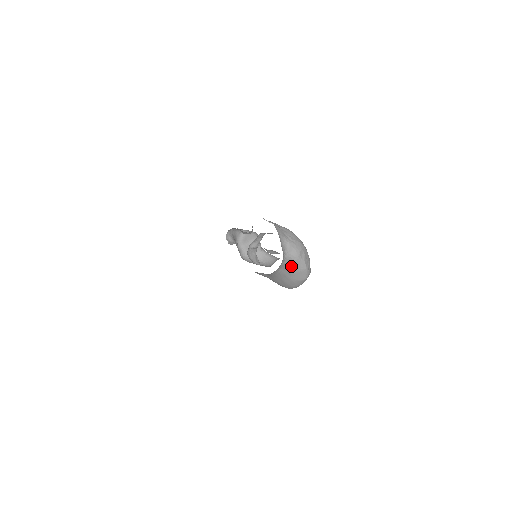
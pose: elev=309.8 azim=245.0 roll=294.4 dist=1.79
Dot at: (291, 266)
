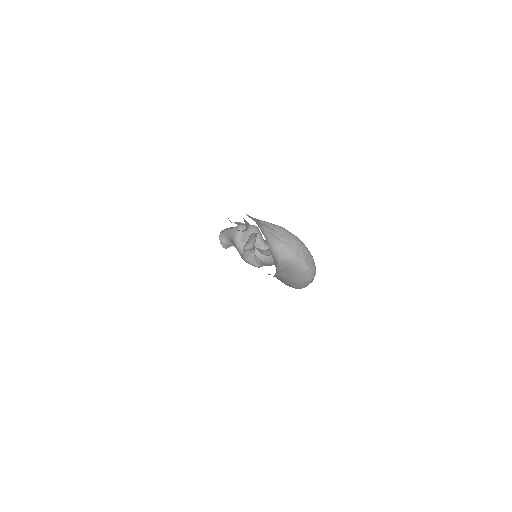
Dot at: (290, 269)
